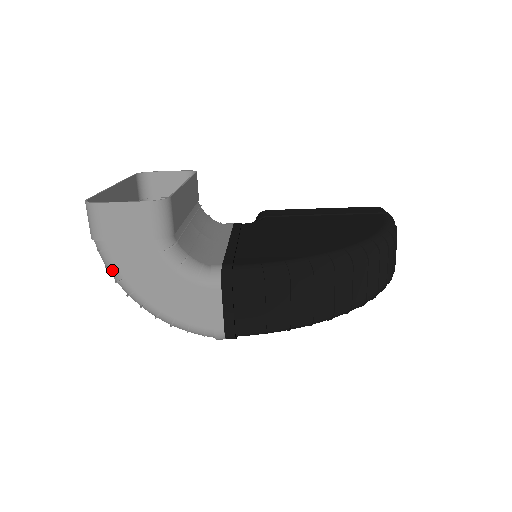
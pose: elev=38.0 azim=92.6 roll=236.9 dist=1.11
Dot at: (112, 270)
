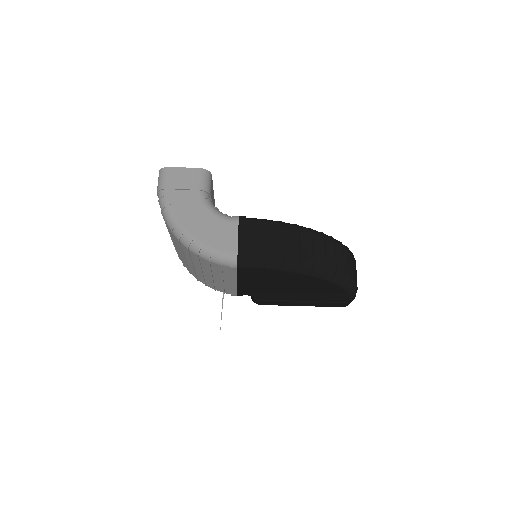
Dot at: (167, 208)
